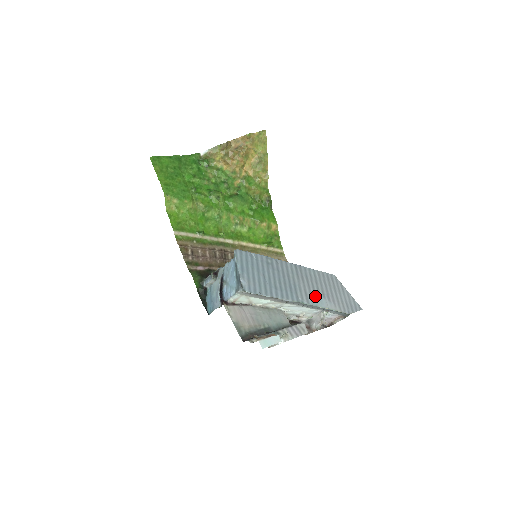
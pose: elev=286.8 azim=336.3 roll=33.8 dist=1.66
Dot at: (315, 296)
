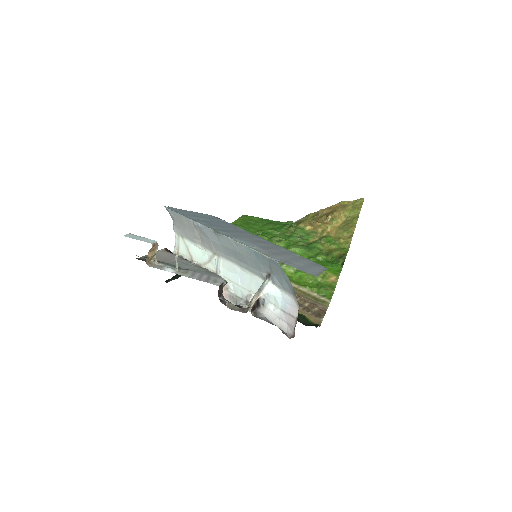
Dot at: (249, 242)
